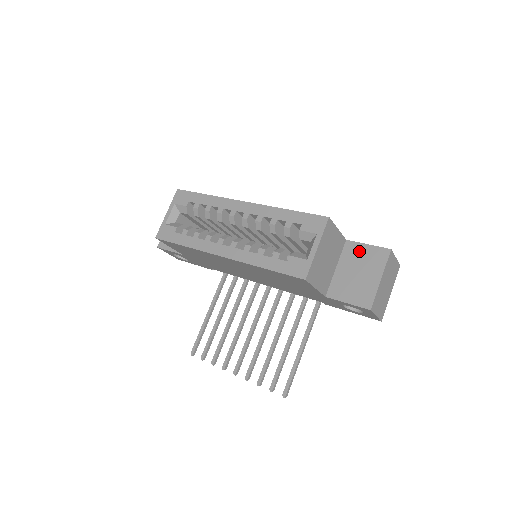
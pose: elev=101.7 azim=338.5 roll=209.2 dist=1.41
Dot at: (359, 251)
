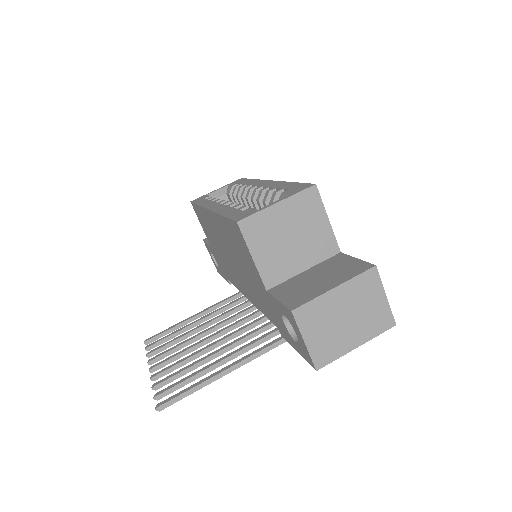
Dot at: (342, 262)
